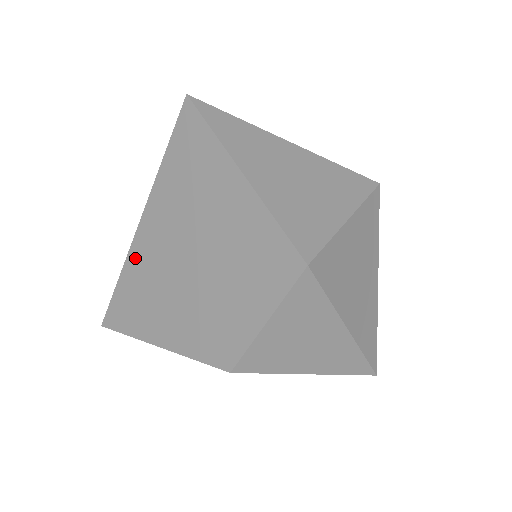
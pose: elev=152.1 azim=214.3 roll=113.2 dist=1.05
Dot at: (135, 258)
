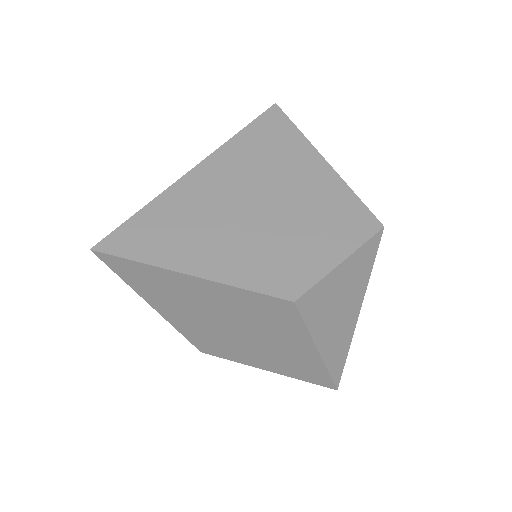
Dot at: (178, 194)
